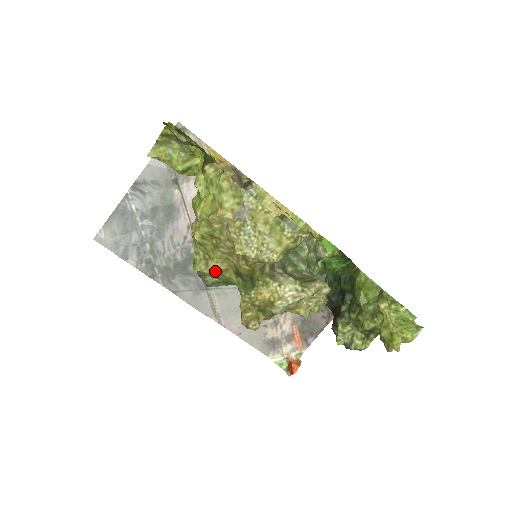
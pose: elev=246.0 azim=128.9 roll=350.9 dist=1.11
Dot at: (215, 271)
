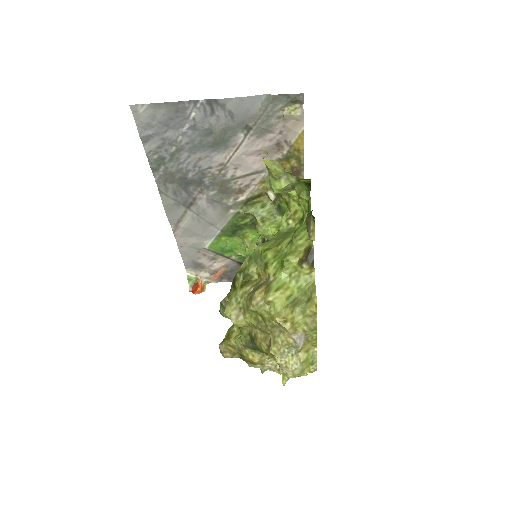
Dot at: (239, 326)
